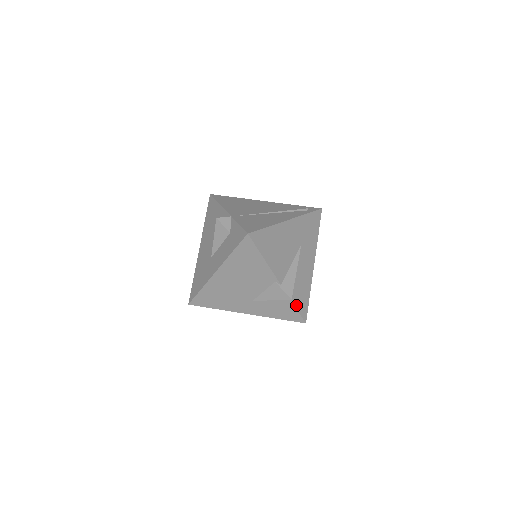
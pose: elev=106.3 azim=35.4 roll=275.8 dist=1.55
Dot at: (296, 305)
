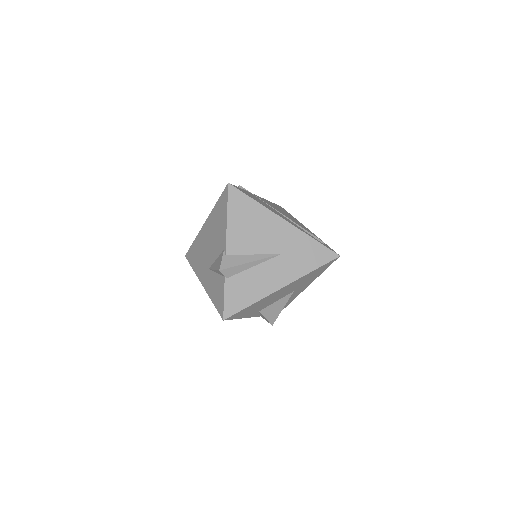
Dot at: (227, 291)
